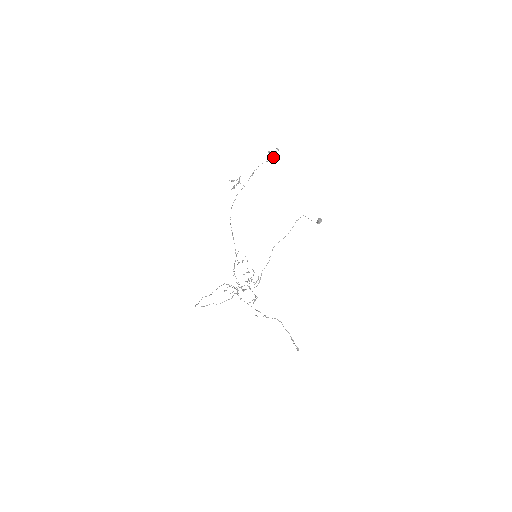
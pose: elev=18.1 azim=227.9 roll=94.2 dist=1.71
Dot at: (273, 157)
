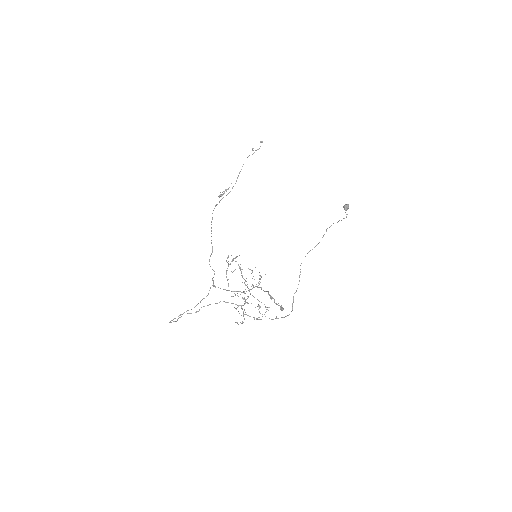
Dot at: (256, 150)
